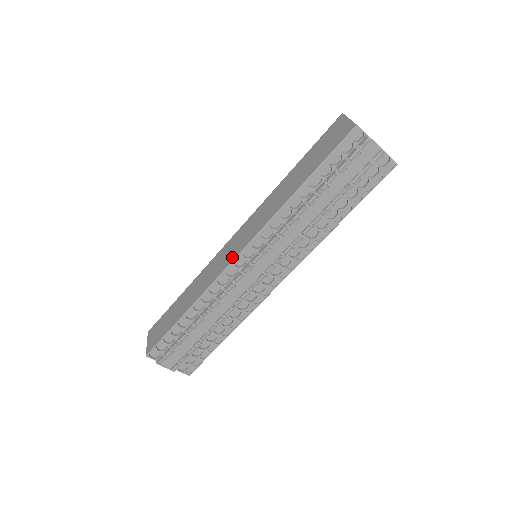
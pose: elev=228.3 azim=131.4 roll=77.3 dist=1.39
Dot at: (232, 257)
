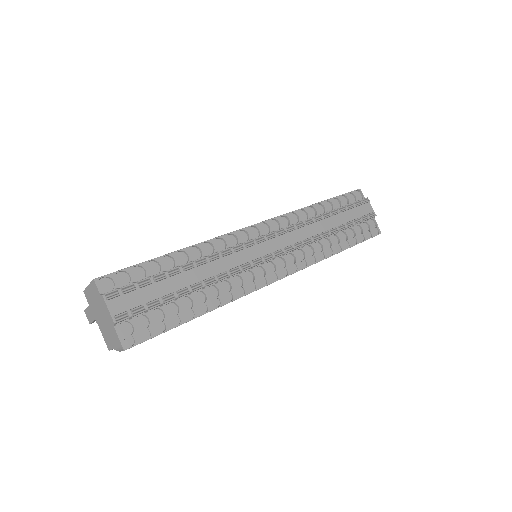
Dot at: occluded
